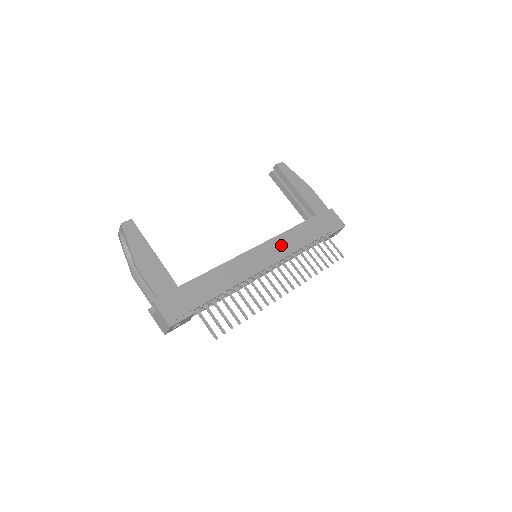
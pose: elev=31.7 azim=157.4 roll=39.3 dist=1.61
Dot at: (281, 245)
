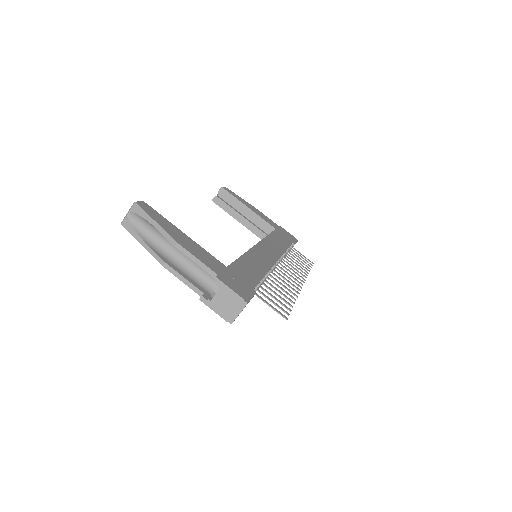
Dot at: (272, 246)
